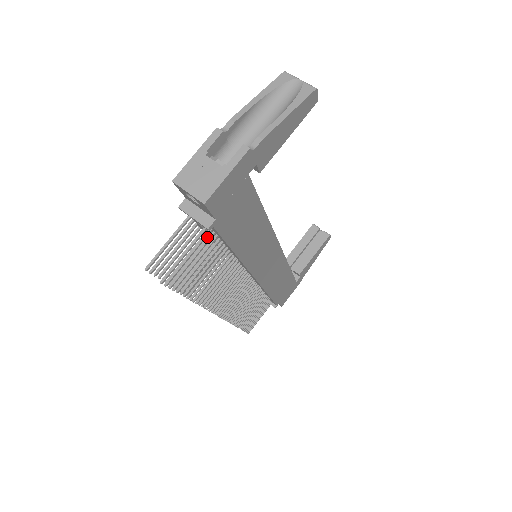
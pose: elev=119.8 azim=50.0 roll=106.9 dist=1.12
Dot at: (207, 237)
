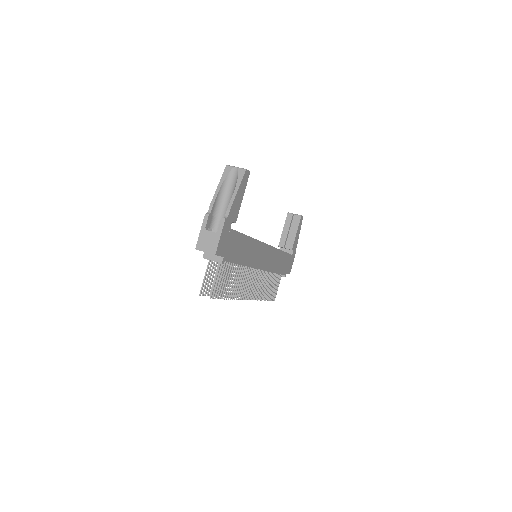
Dot at: occluded
